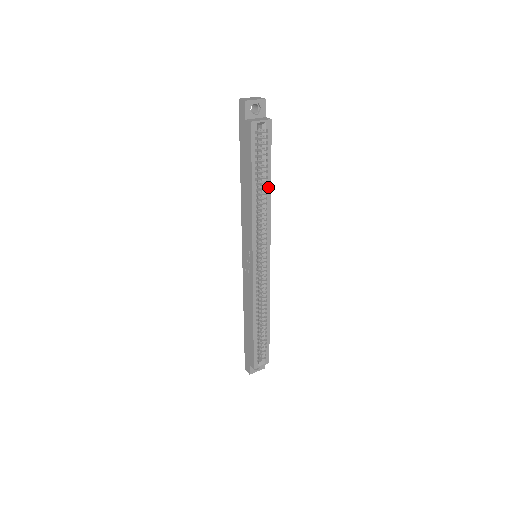
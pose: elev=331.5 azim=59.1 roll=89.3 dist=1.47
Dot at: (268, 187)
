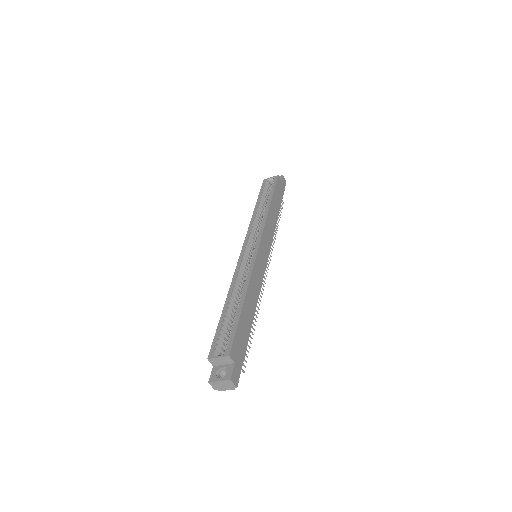
Dot at: (268, 204)
